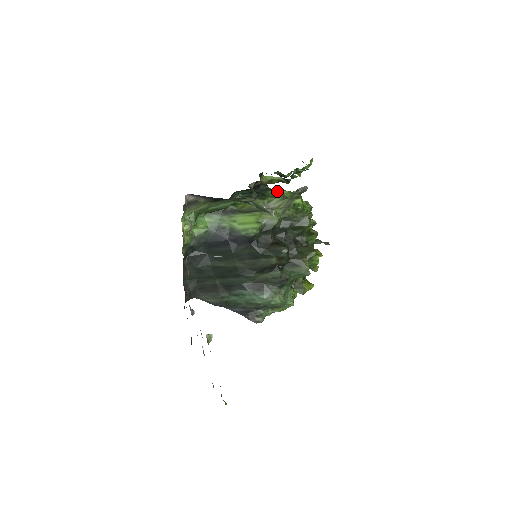
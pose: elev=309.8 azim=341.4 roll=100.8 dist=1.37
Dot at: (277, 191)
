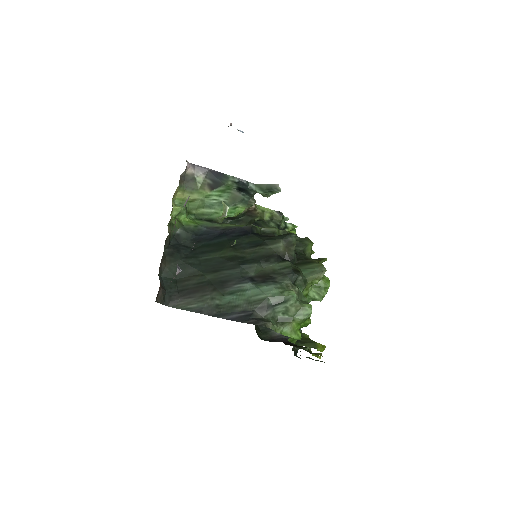
Dot at: occluded
